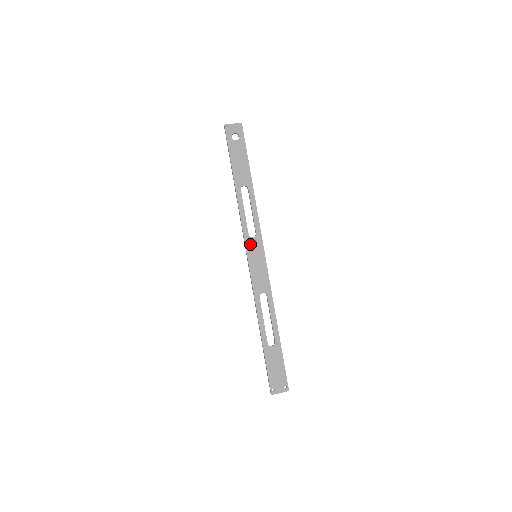
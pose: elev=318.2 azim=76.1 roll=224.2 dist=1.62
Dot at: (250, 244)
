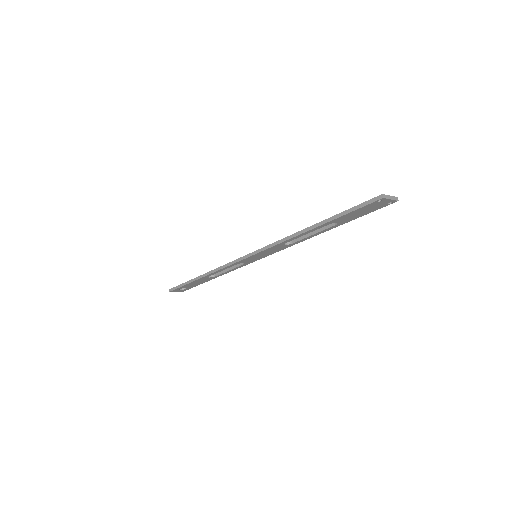
Dot at: occluded
